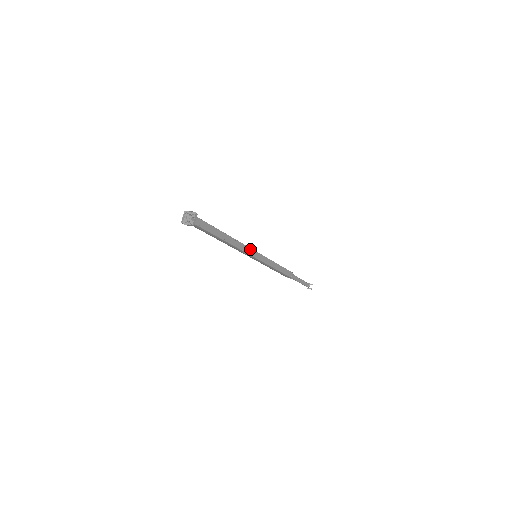
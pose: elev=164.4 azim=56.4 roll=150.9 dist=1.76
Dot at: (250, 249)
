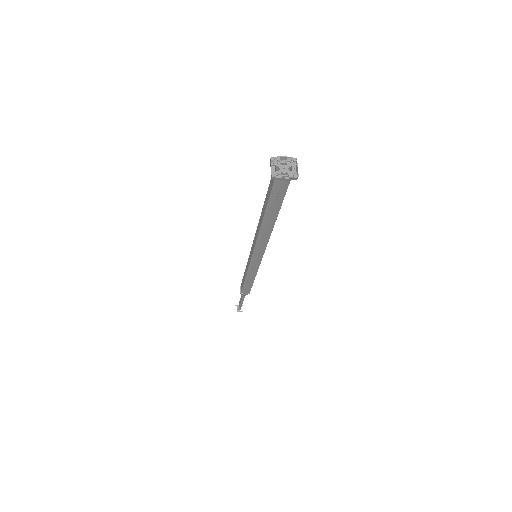
Dot at: occluded
